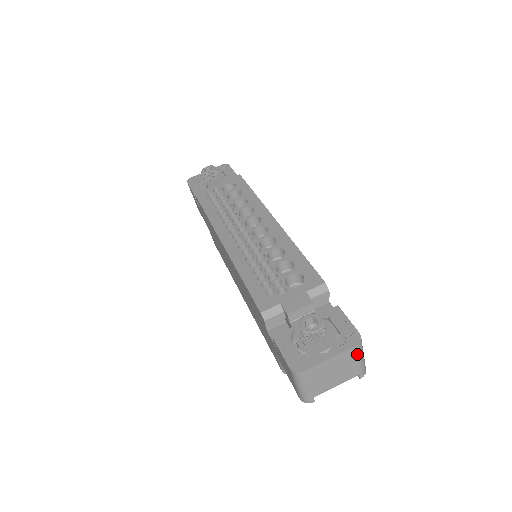
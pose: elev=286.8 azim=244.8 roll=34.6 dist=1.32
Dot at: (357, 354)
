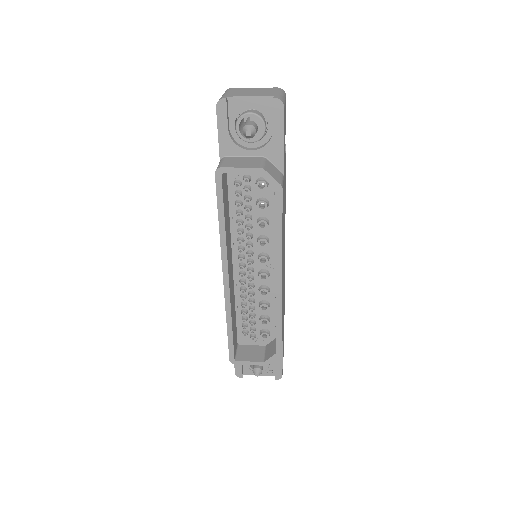
Dot at: (277, 90)
